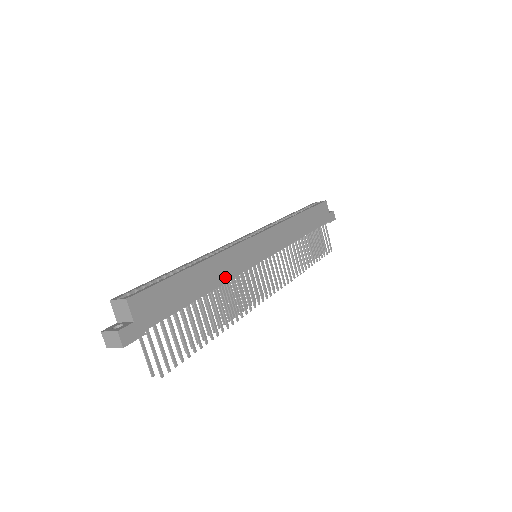
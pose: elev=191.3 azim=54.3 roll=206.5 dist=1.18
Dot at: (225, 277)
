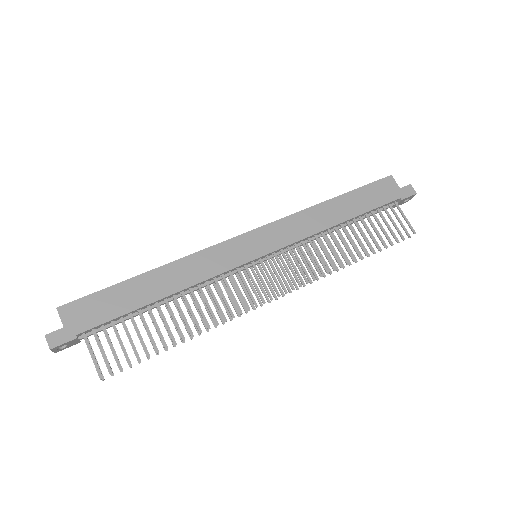
Dot at: (191, 281)
